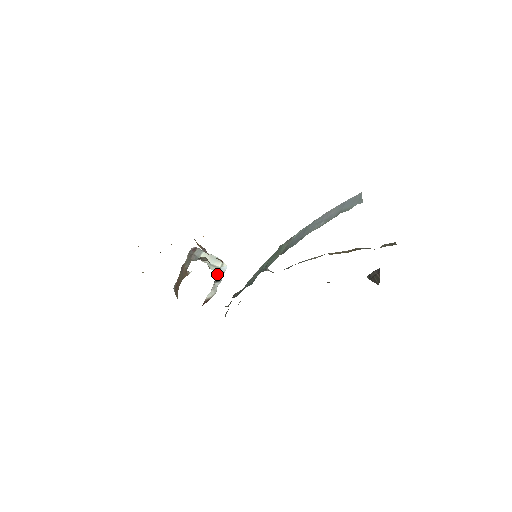
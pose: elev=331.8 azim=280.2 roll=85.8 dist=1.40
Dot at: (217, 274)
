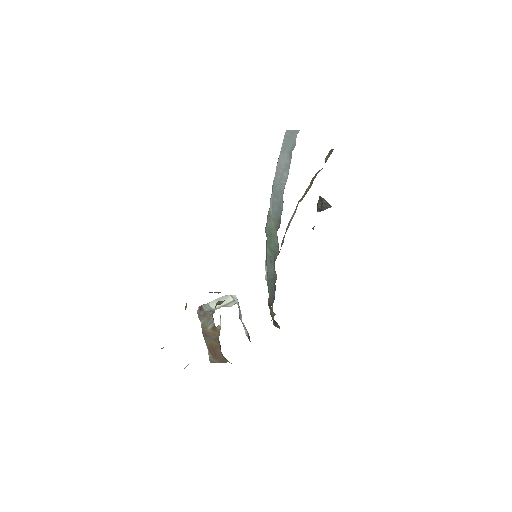
Dot at: occluded
